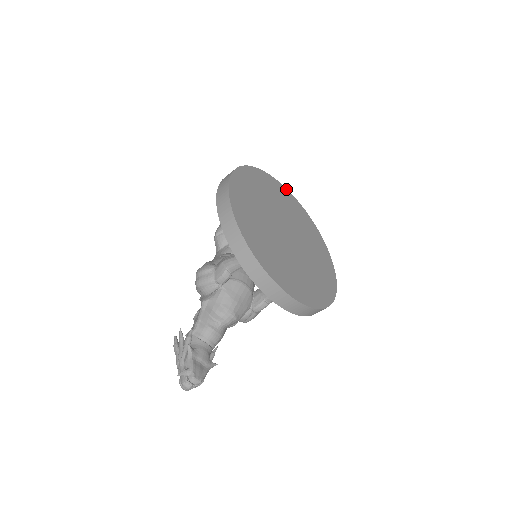
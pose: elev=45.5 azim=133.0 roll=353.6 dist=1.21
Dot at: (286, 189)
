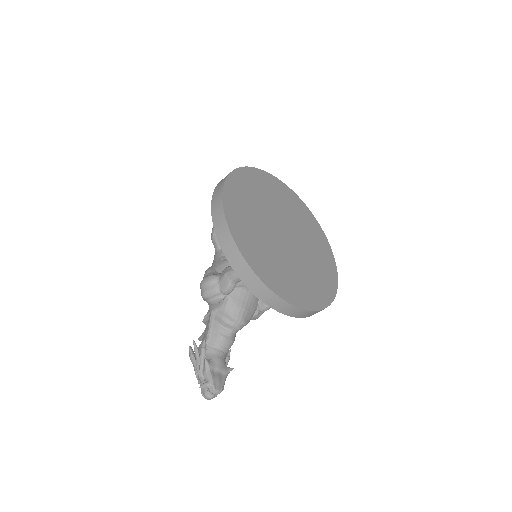
Dot at: (277, 179)
